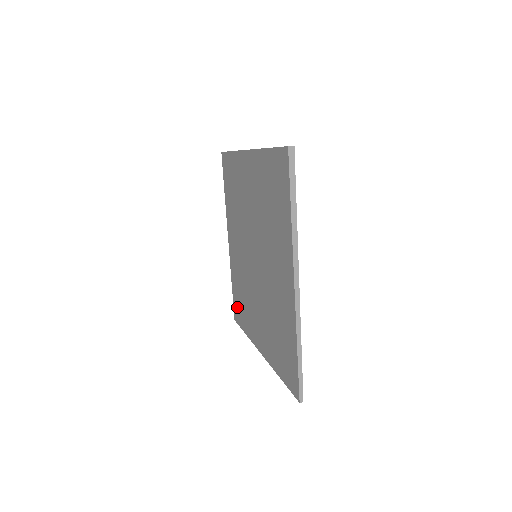
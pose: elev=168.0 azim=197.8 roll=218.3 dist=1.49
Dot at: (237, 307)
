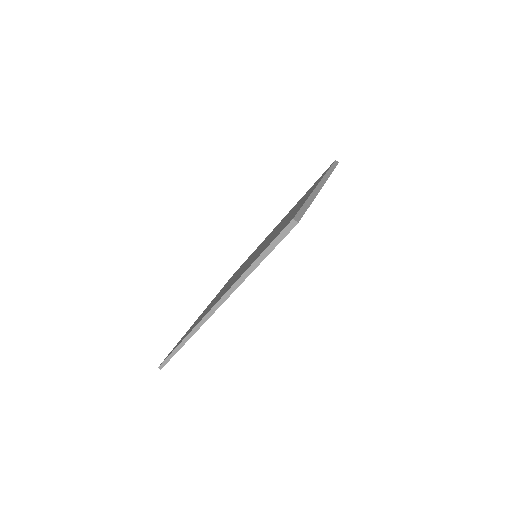
Dot at: occluded
